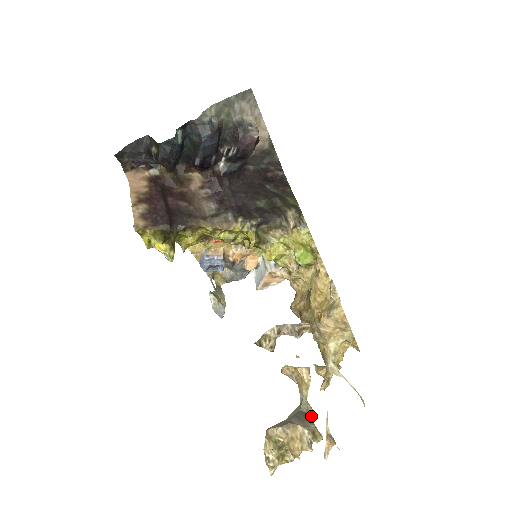
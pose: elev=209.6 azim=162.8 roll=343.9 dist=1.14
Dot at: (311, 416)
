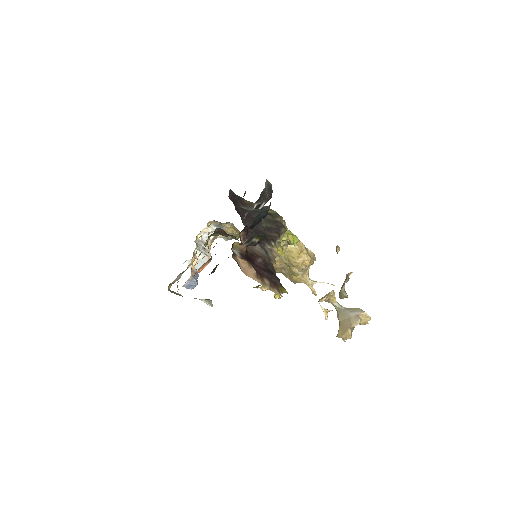
Dot at: occluded
